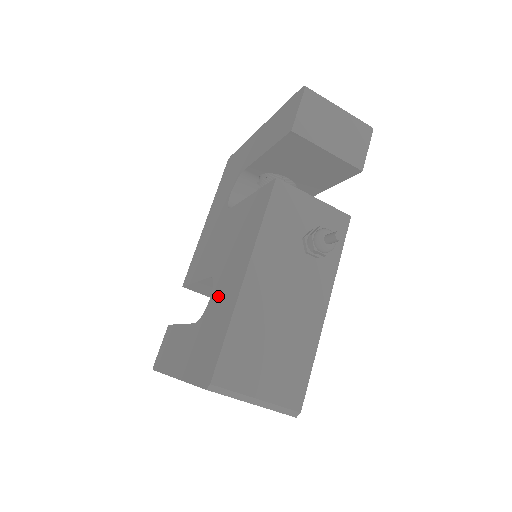
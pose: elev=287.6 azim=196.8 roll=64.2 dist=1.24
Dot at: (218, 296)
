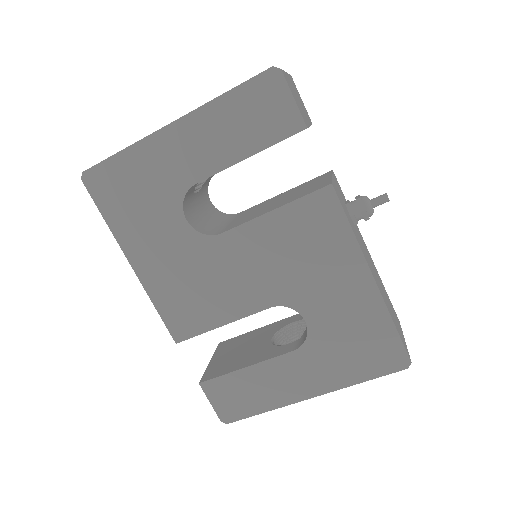
Dot at: (328, 313)
